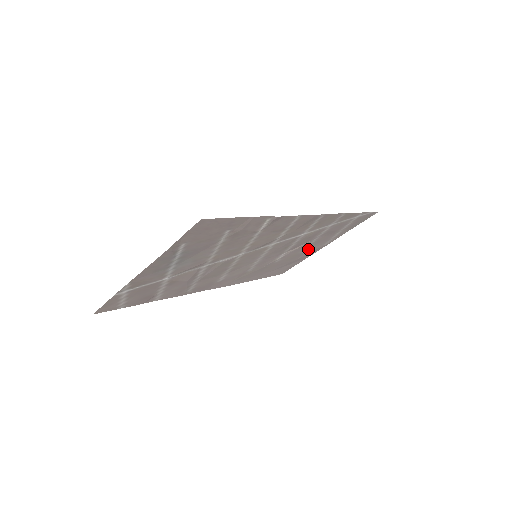
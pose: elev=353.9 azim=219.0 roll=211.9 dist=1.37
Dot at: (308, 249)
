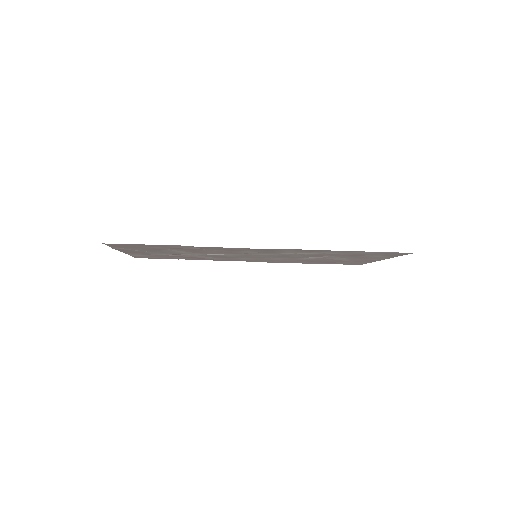
Dot at: (351, 258)
